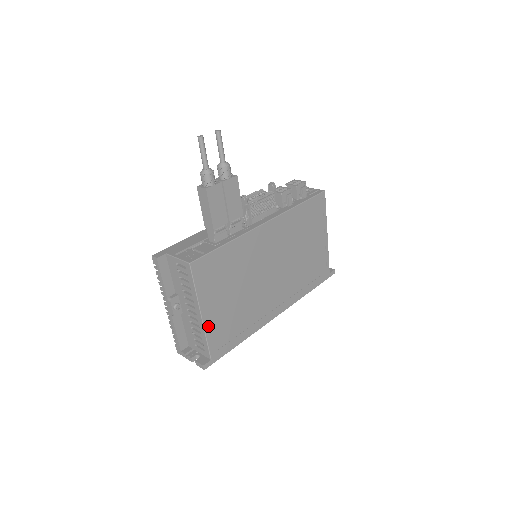
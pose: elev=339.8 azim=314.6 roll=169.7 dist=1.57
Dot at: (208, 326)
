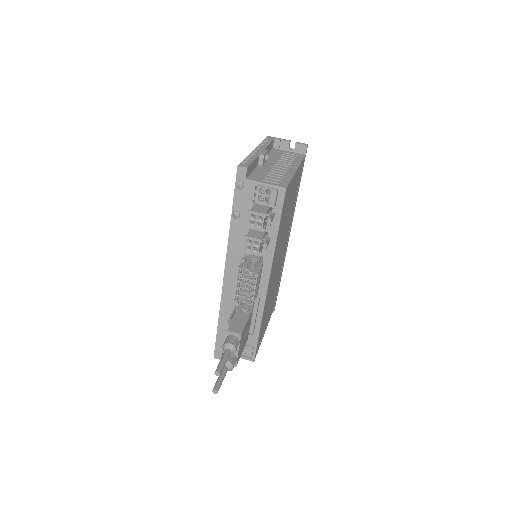
Dot at: (269, 320)
